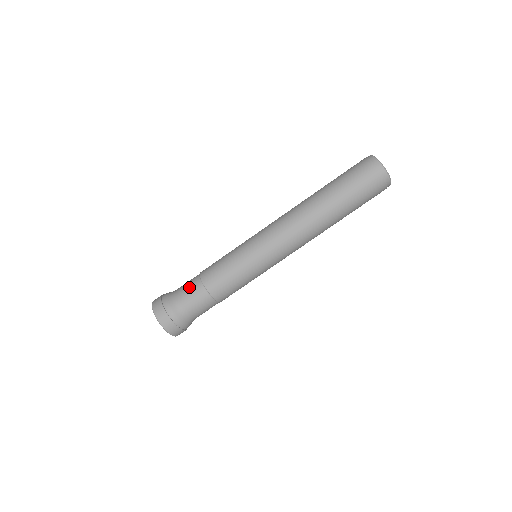
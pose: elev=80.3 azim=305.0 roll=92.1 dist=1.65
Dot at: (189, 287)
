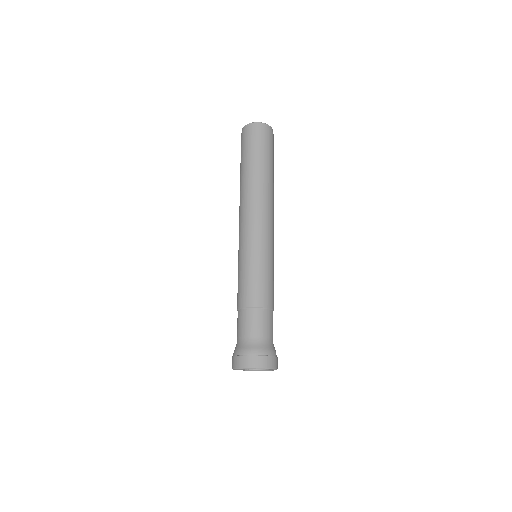
Dot at: (238, 324)
